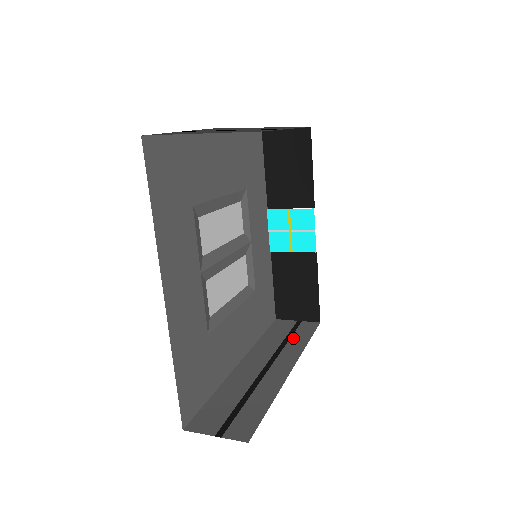
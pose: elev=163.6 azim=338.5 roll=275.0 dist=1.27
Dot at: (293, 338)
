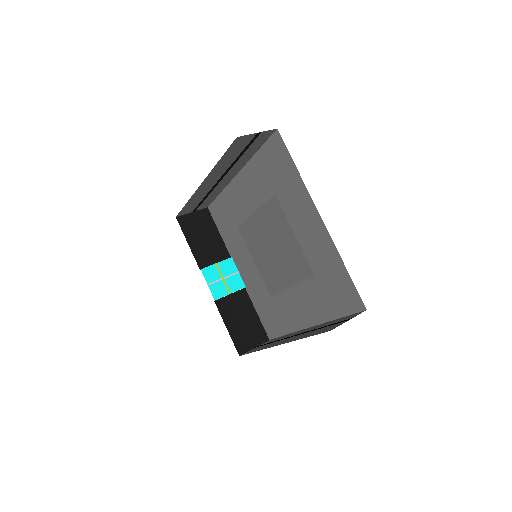
Dot at: (275, 340)
